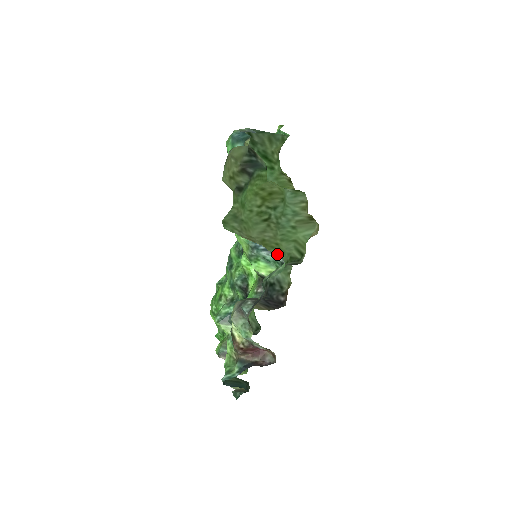
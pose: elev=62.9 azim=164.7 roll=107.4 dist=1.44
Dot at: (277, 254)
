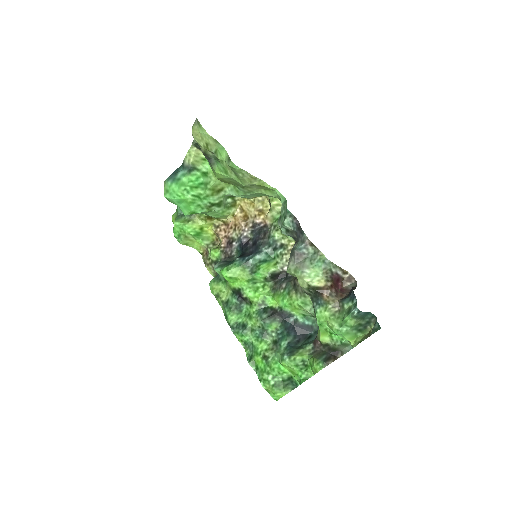
Dot at: (272, 189)
